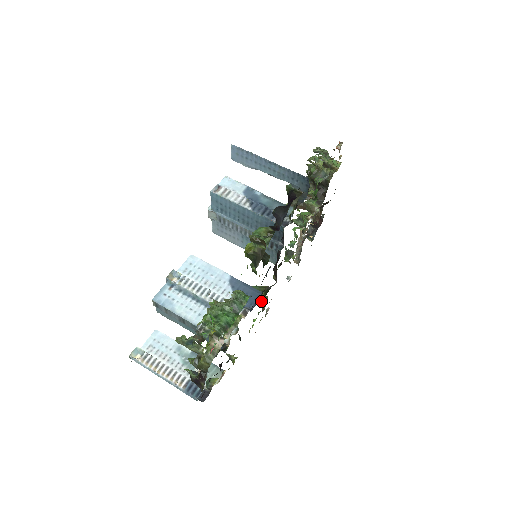
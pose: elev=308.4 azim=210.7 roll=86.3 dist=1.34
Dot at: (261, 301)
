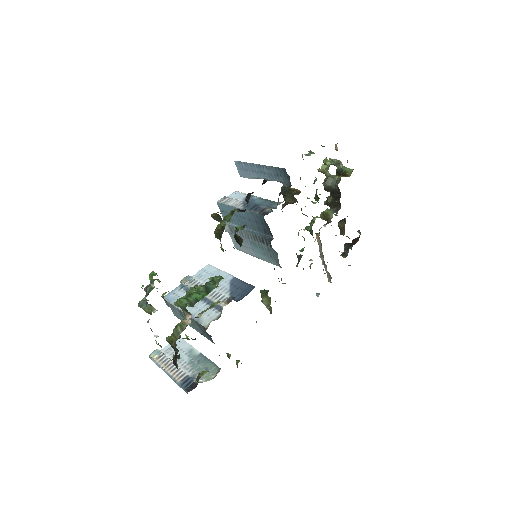
Dot at: (268, 305)
